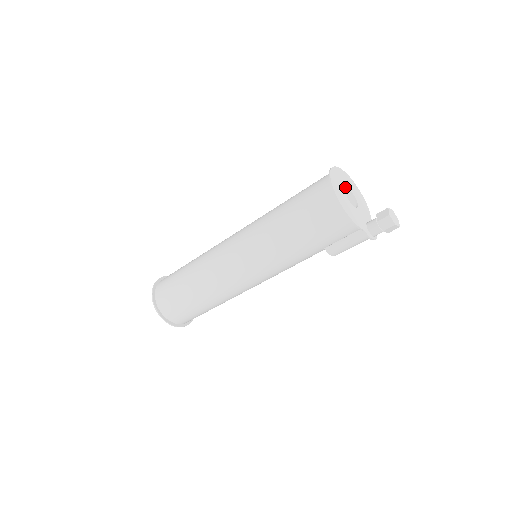
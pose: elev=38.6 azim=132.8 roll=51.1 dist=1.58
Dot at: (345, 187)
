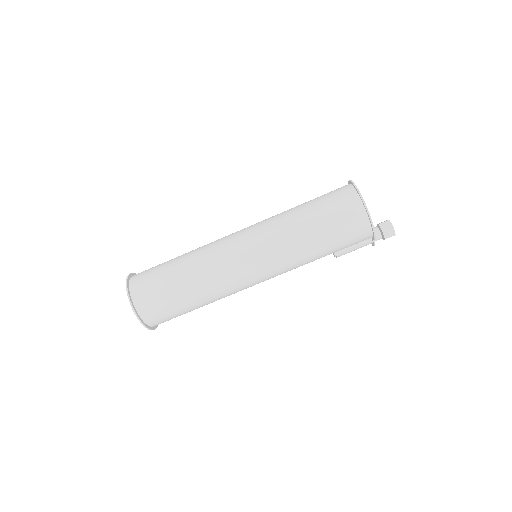
Dot at: occluded
